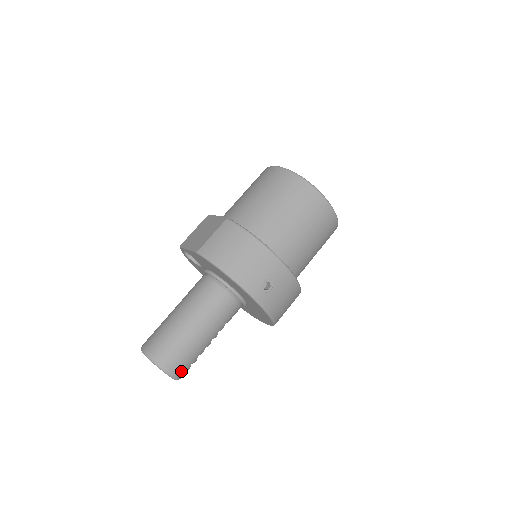
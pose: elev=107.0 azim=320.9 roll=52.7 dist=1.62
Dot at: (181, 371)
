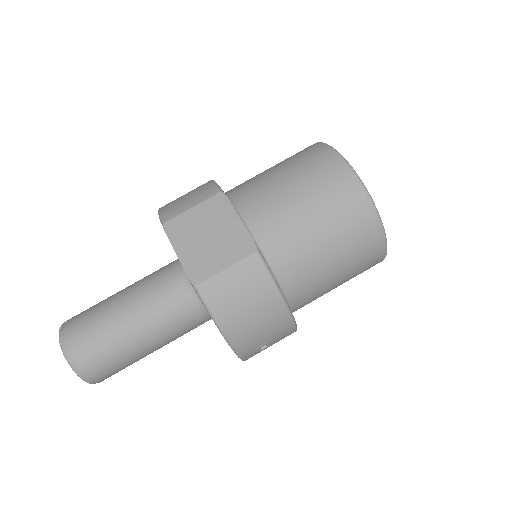
Dot at: (108, 377)
